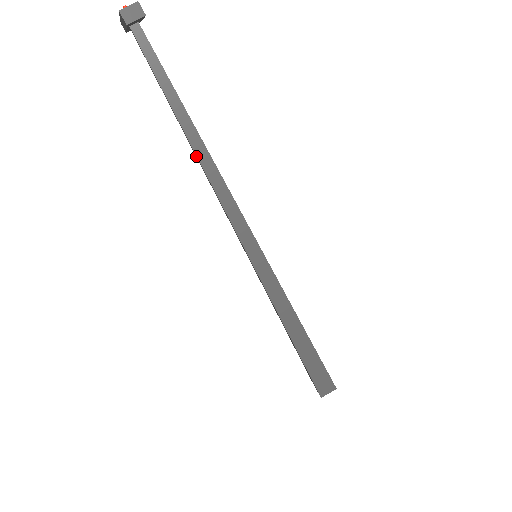
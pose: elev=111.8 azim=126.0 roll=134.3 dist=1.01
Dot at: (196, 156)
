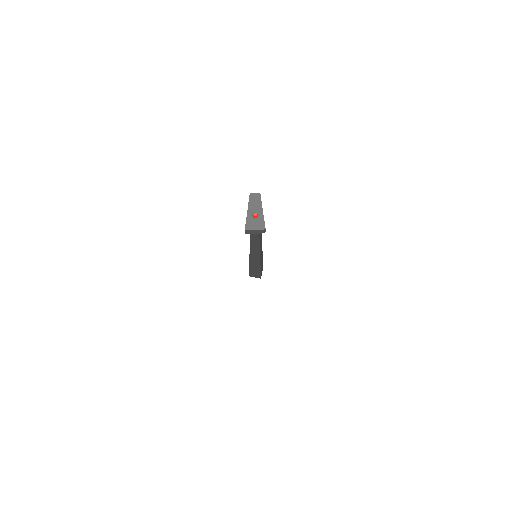
Dot at: occluded
